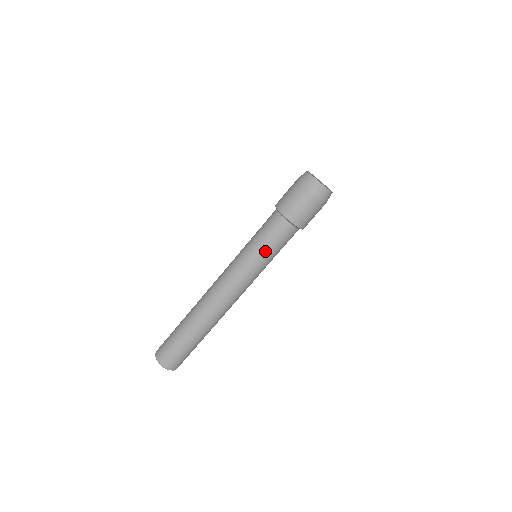
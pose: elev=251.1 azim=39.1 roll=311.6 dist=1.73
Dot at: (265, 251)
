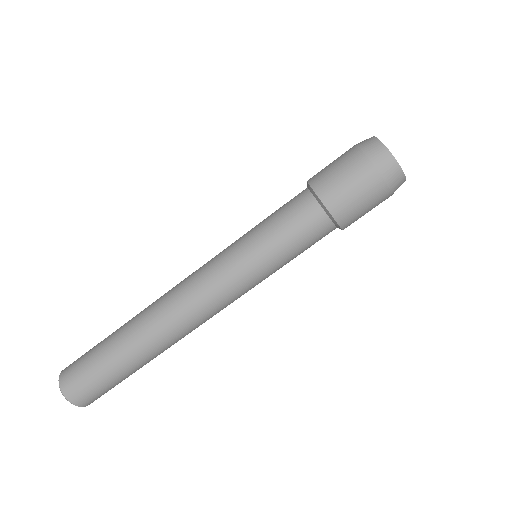
Dot at: (285, 262)
